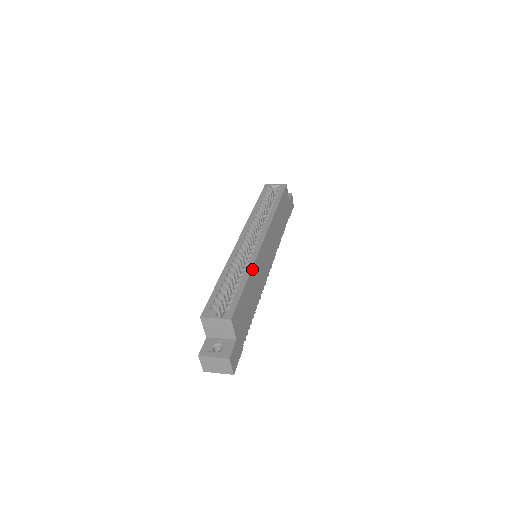
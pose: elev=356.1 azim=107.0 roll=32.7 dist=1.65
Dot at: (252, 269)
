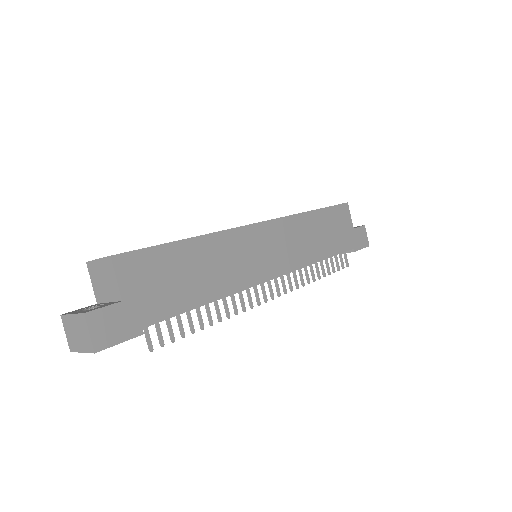
Dot at: (209, 236)
